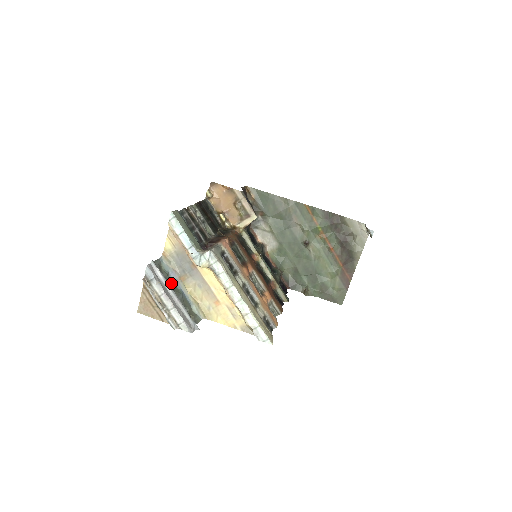
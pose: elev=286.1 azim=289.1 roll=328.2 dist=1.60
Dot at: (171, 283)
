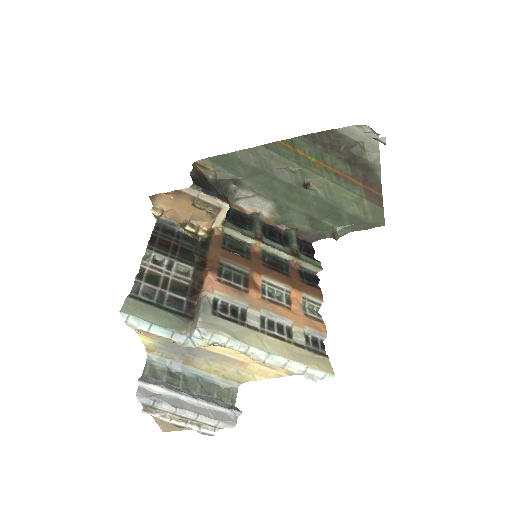
Dot at: (178, 381)
